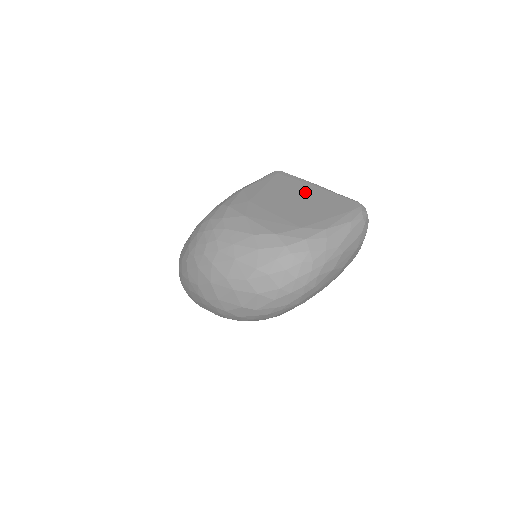
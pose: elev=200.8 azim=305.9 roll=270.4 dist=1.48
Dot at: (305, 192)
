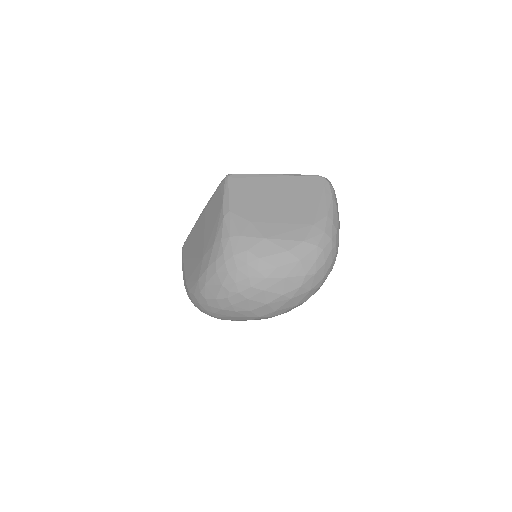
Dot at: (276, 187)
